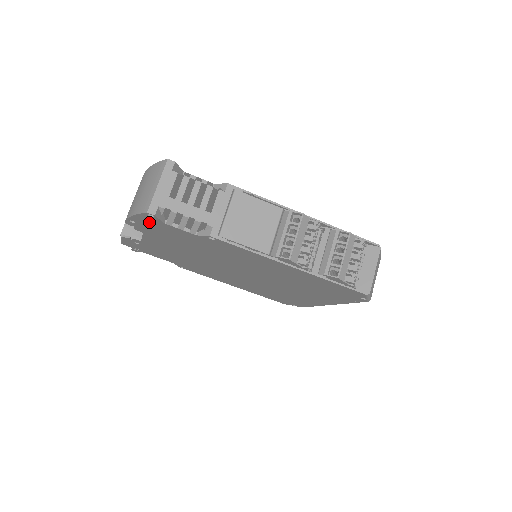
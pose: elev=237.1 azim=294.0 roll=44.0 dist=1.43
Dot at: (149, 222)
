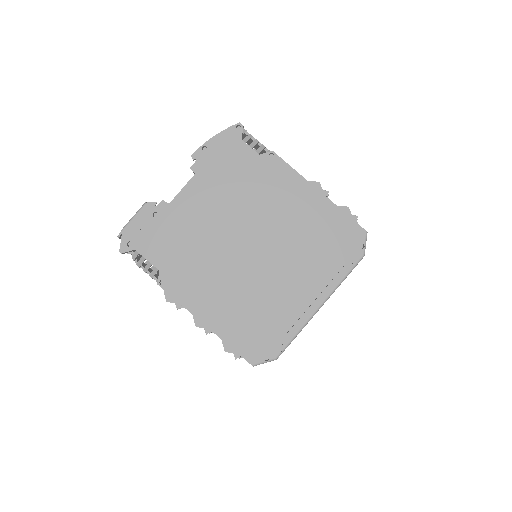
Dot at: (225, 143)
